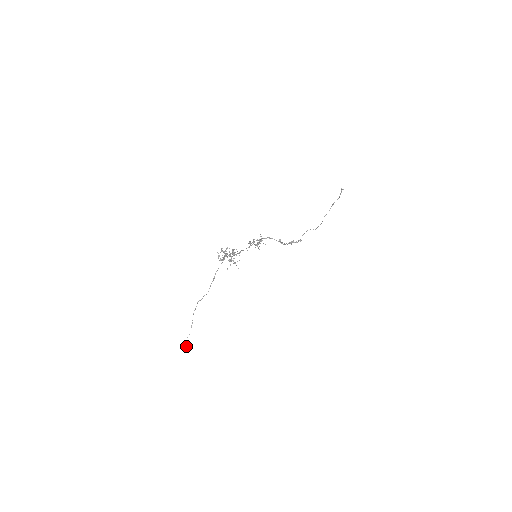
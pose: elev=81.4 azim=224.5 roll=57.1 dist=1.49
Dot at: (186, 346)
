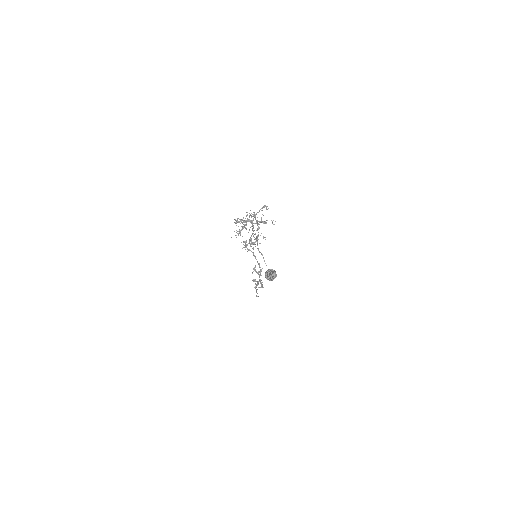
Dot at: occluded
